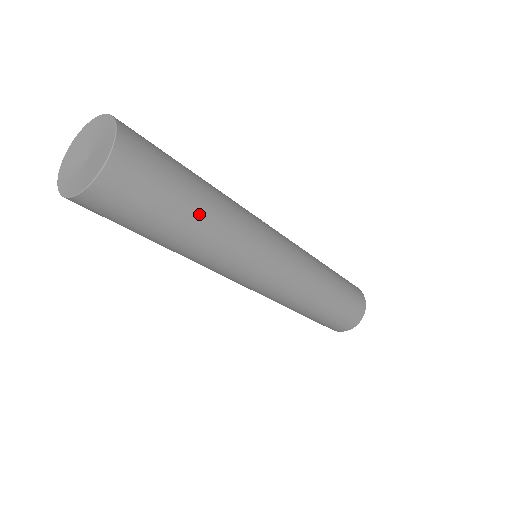
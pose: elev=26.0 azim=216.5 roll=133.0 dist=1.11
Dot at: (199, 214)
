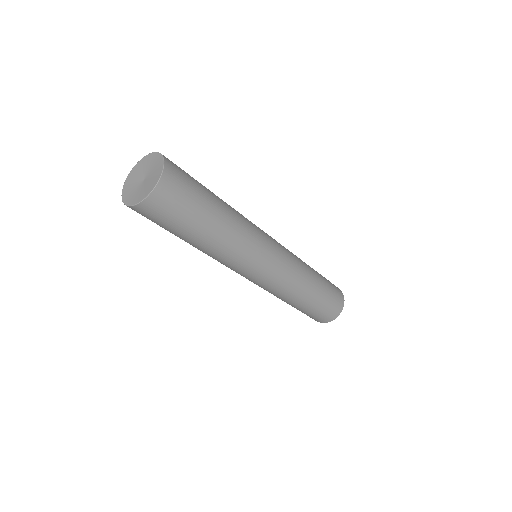
Dot at: (218, 215)
